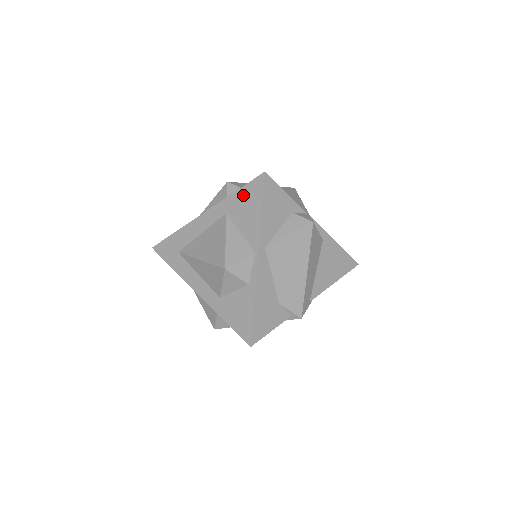
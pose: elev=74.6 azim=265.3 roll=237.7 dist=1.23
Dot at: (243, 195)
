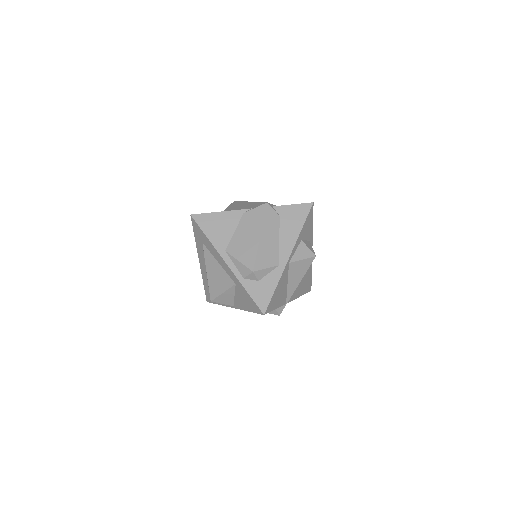
Dot at: (248, 298)
